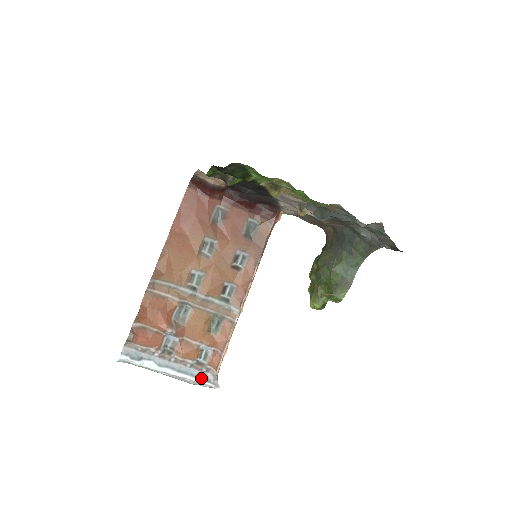
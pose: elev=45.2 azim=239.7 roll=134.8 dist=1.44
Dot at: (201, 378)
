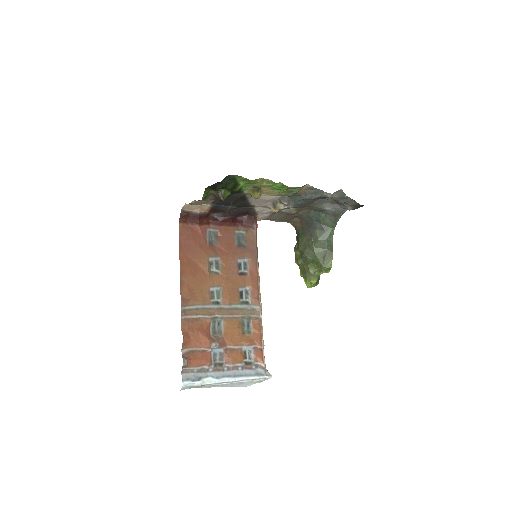
Dot at: (254, 375)
